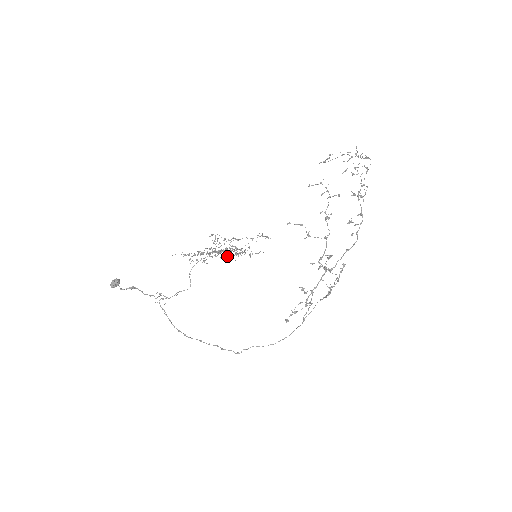
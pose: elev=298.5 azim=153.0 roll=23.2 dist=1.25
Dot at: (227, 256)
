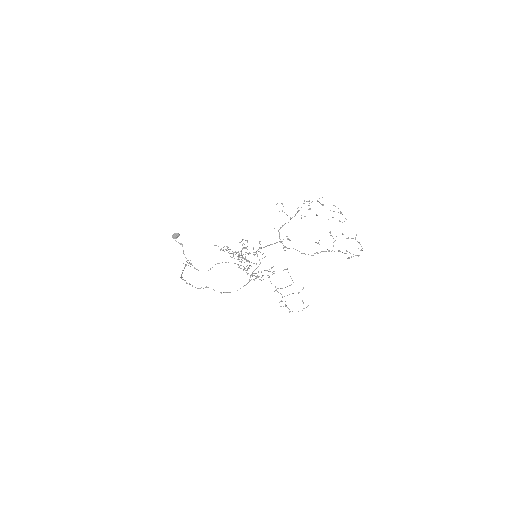
Dot at: occluded
